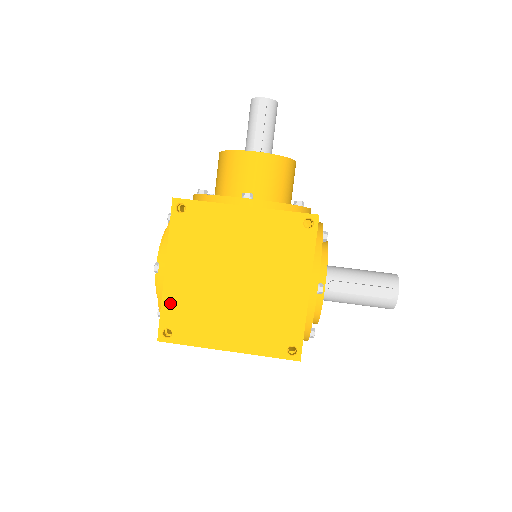
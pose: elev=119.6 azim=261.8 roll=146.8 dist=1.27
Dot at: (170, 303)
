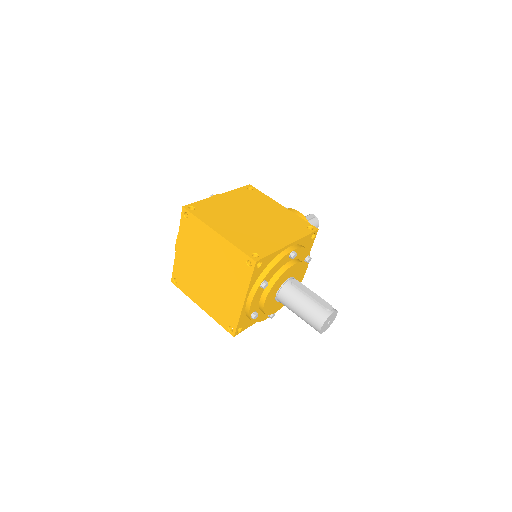
Dot at: (207, 203)
